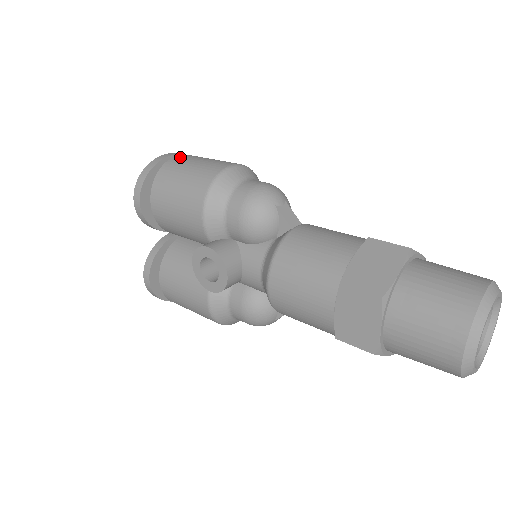
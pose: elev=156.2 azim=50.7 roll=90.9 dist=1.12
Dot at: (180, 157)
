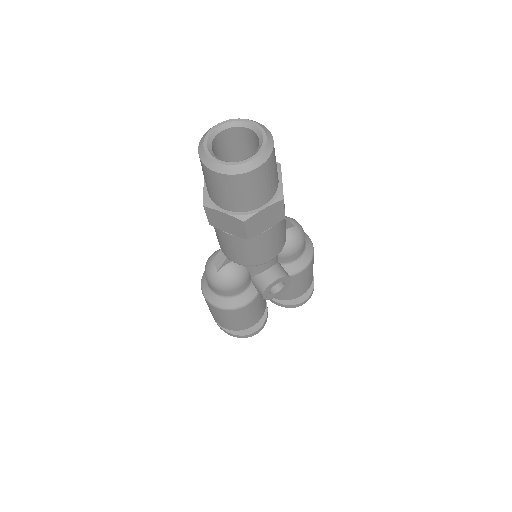
Dot at: occluded
